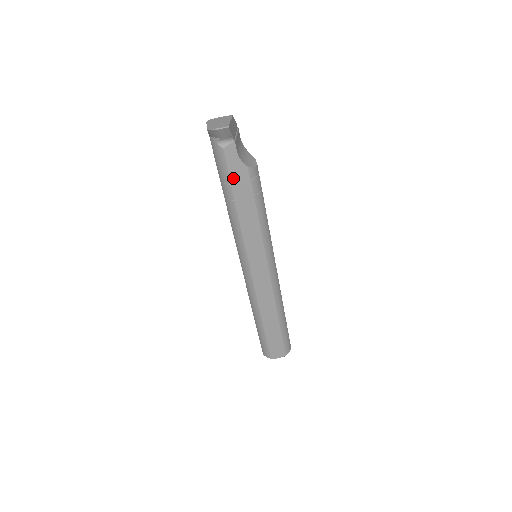
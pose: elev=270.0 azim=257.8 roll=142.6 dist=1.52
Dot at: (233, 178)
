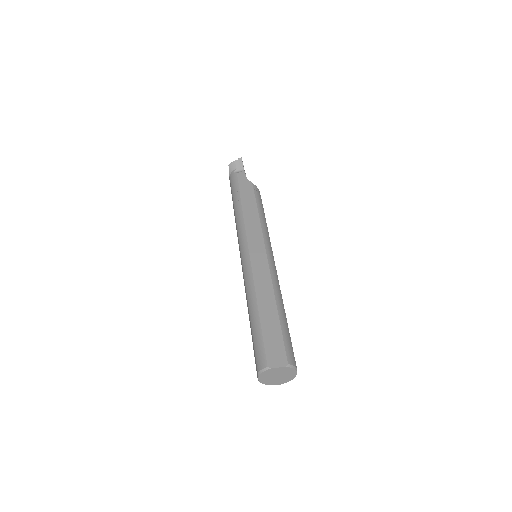
Dot at: (241, 187)
